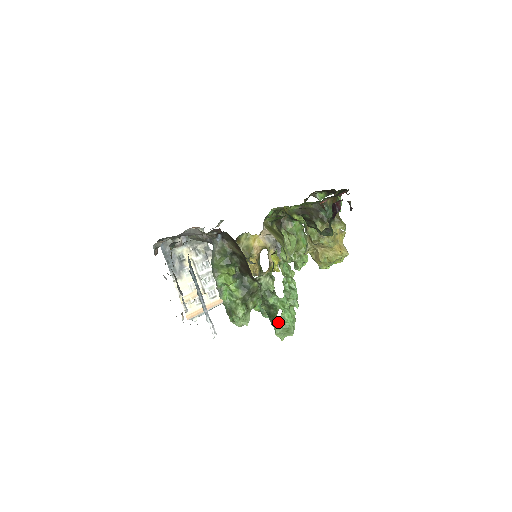
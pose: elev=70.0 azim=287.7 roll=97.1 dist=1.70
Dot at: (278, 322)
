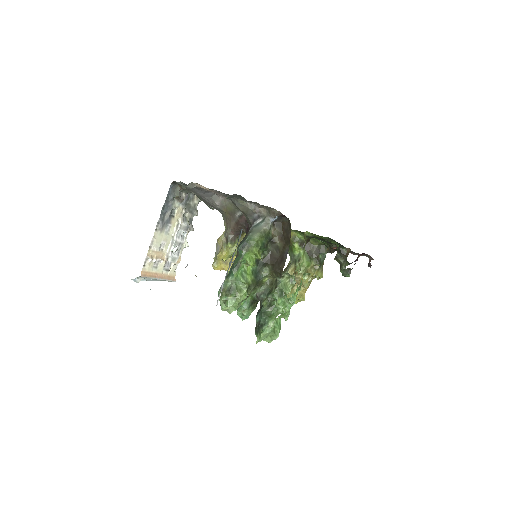
Dot at: (272, 323)
